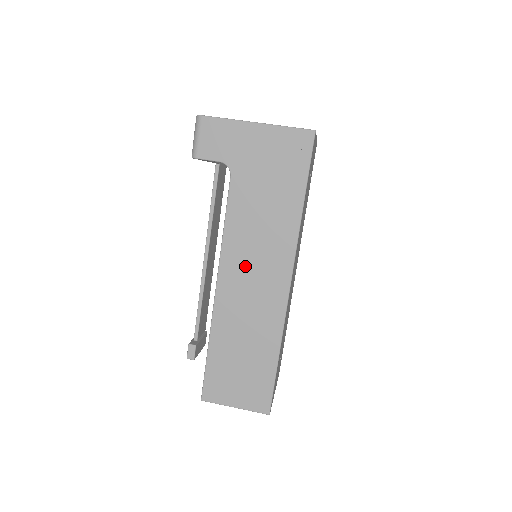
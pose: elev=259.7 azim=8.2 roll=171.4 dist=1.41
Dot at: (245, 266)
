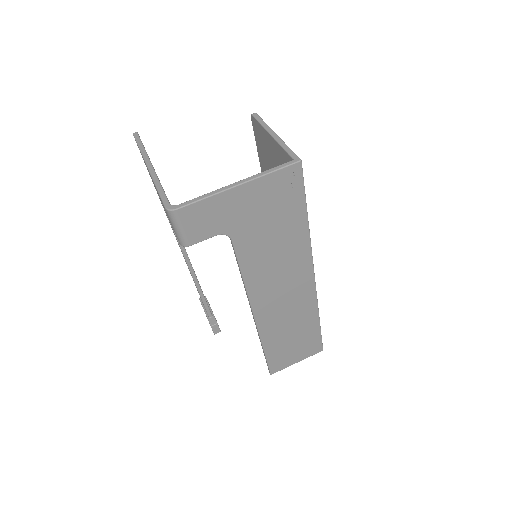
Dot at: (273, 290)
